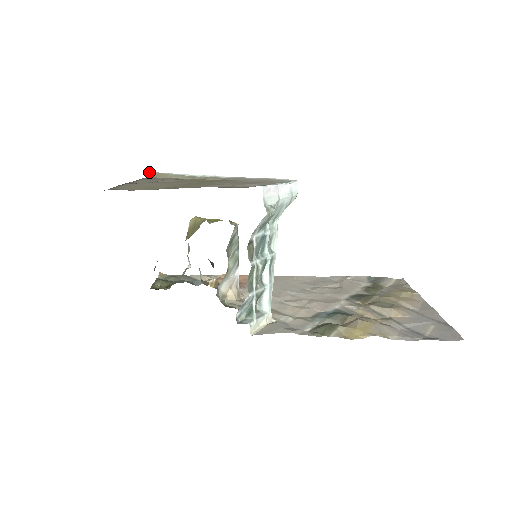
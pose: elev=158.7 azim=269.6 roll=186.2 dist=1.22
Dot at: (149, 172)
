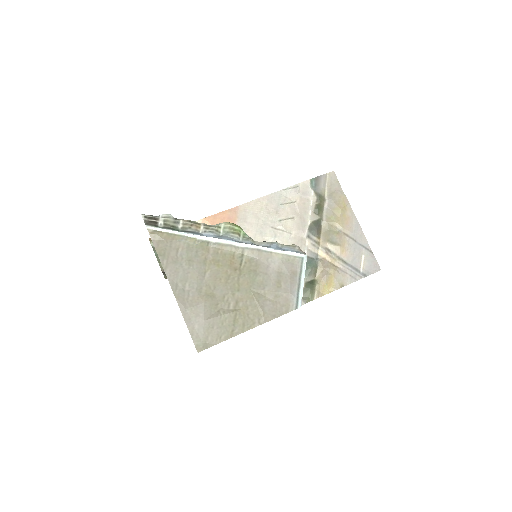
Dot at: (147, 228)
